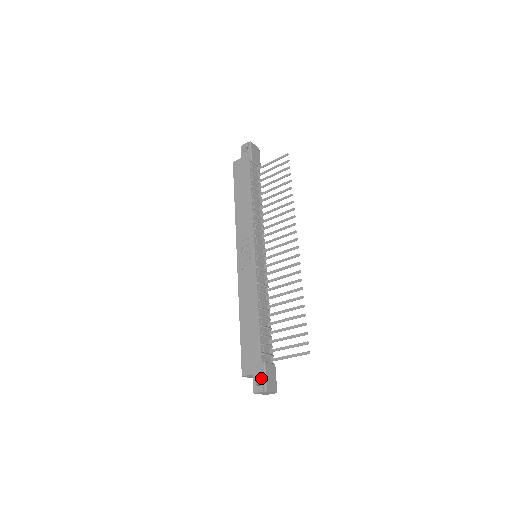
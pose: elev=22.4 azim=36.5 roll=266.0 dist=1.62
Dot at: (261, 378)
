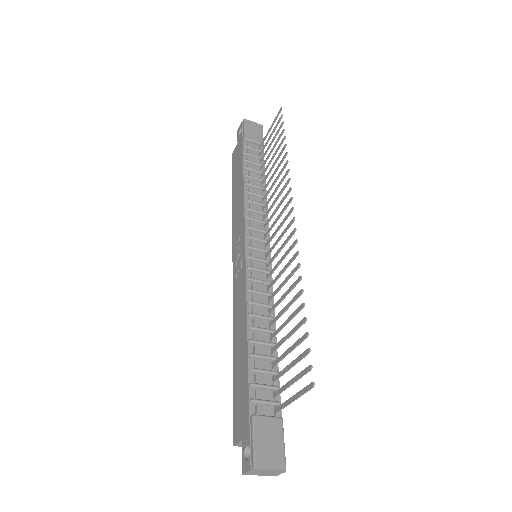
Dot at: (248, 445)
